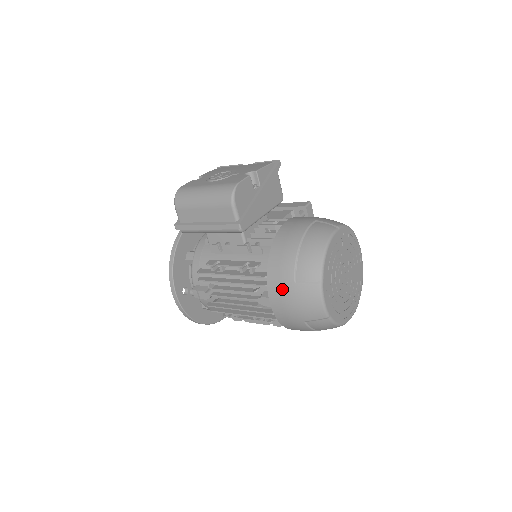
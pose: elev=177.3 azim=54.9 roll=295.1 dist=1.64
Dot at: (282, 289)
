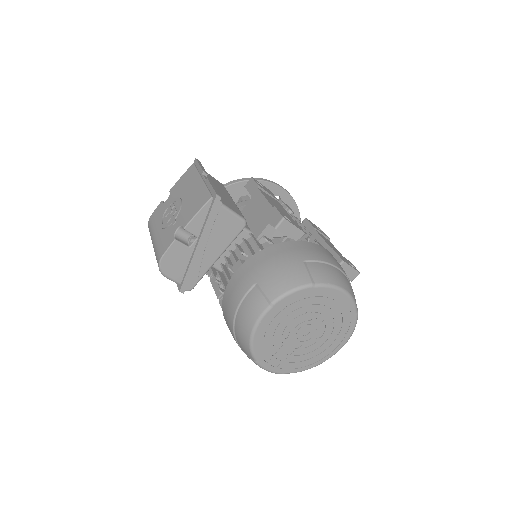
Dot at: occluded
